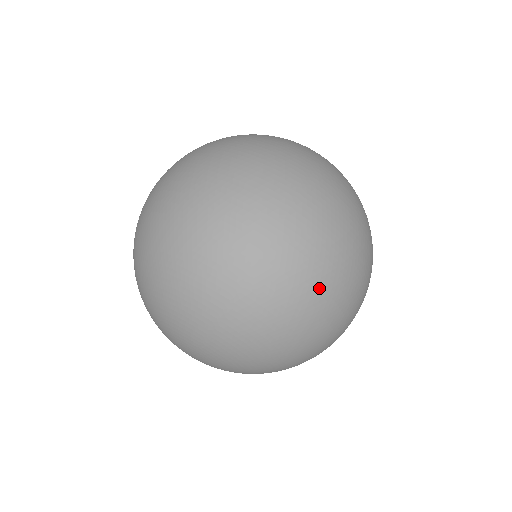
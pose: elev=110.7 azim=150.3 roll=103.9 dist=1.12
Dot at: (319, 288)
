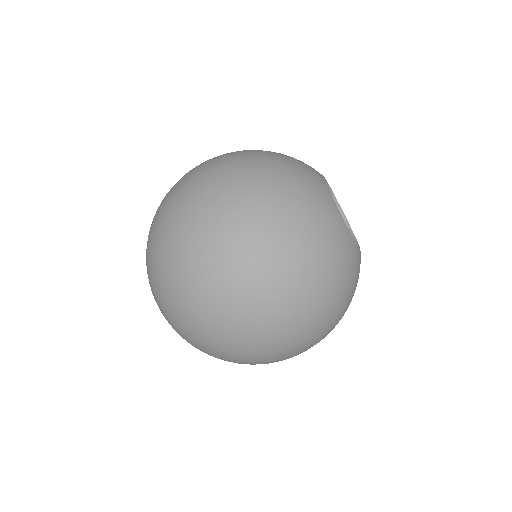
Dot at: (318, 310)
